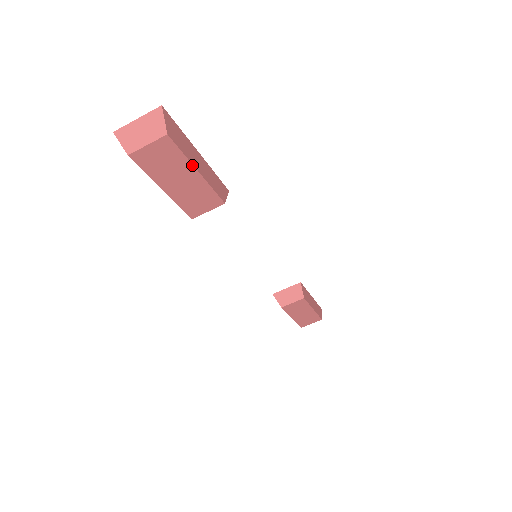
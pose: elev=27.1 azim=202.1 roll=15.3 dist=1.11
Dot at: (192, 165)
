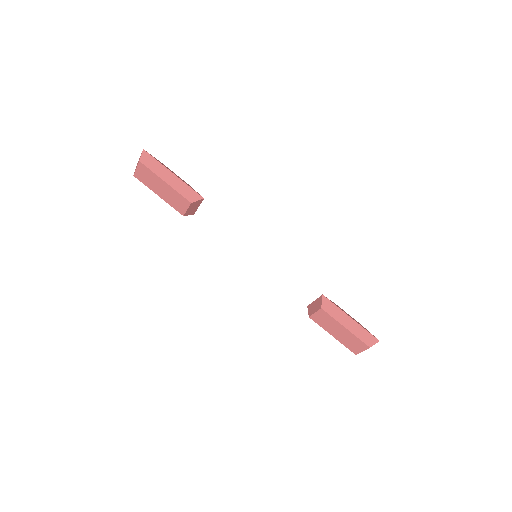
Dot at: (160, 178)
